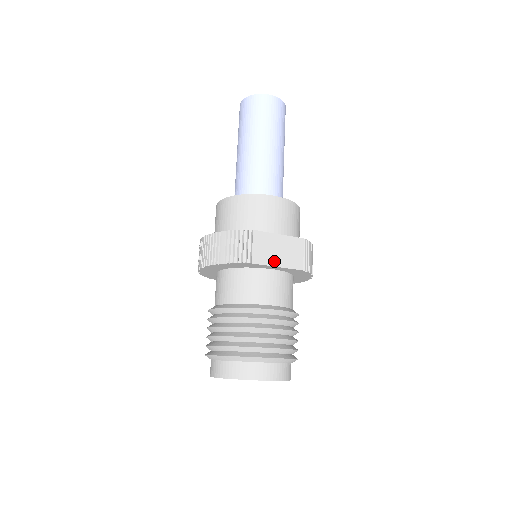
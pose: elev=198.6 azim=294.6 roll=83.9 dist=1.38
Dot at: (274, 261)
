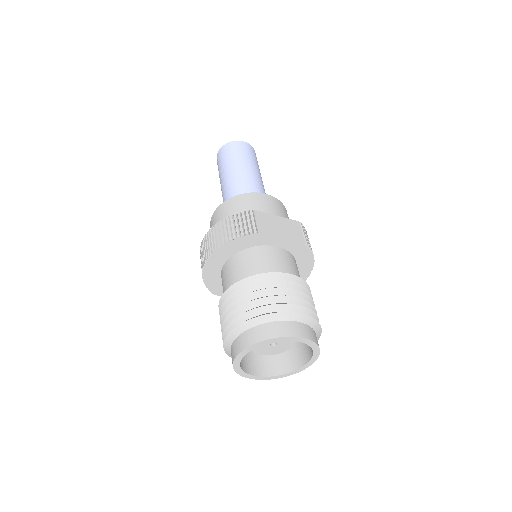
Dot at: (278, 234)
